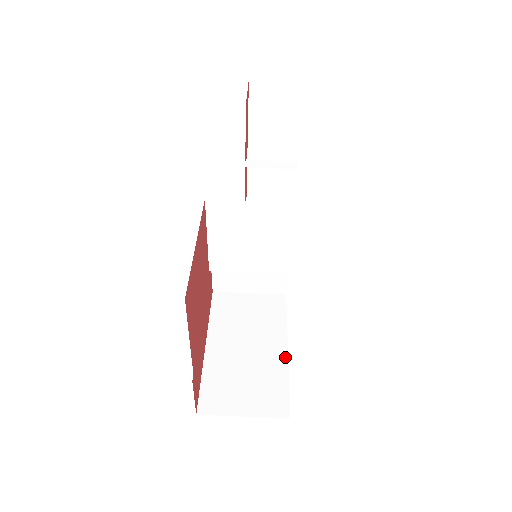
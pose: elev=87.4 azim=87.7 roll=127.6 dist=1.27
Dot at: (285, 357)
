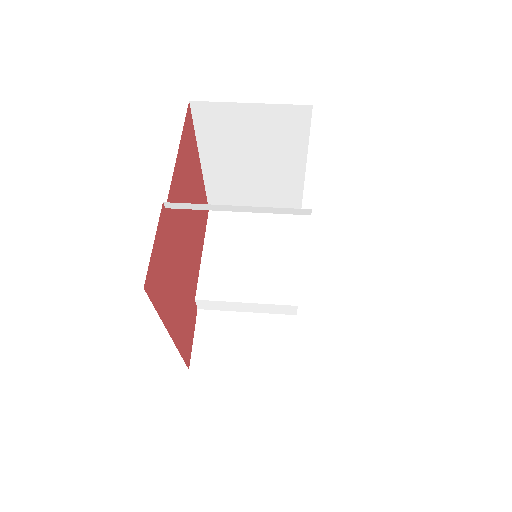
Dot at: occluded
